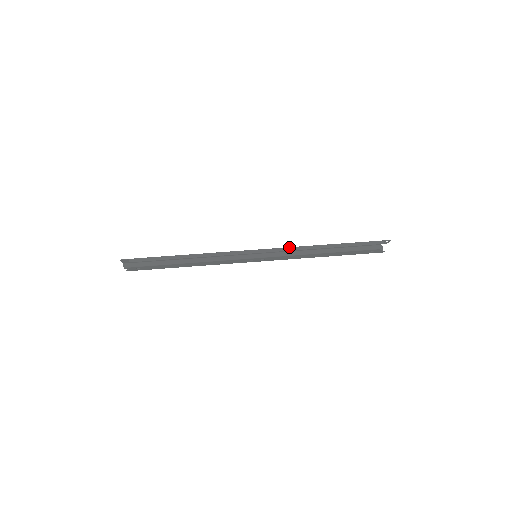
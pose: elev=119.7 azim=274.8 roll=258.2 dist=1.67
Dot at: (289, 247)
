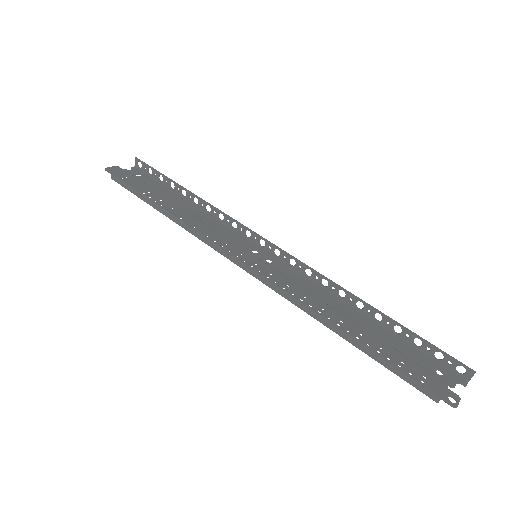
Dot at: (284, 291)
